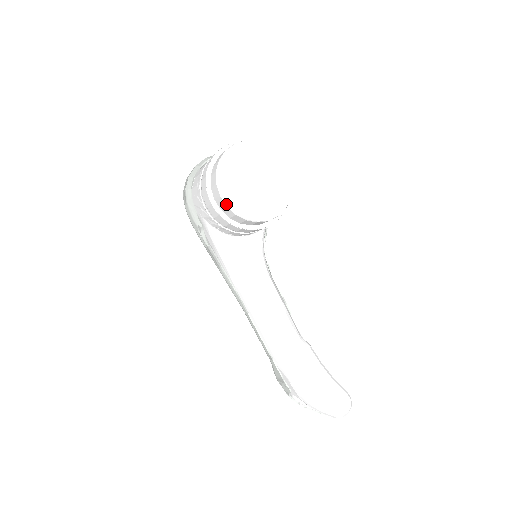
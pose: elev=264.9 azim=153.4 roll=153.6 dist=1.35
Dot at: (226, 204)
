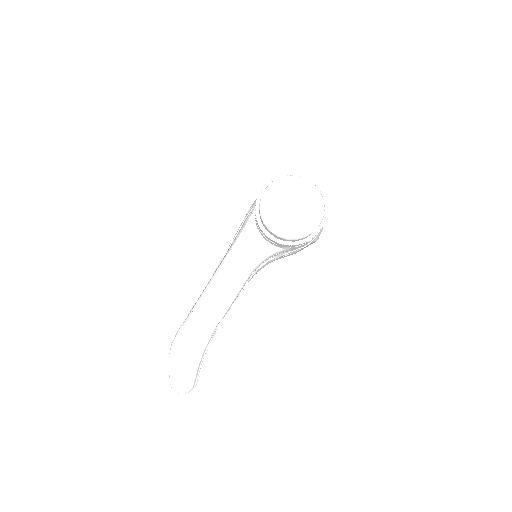
Dot at: (262, 195)
